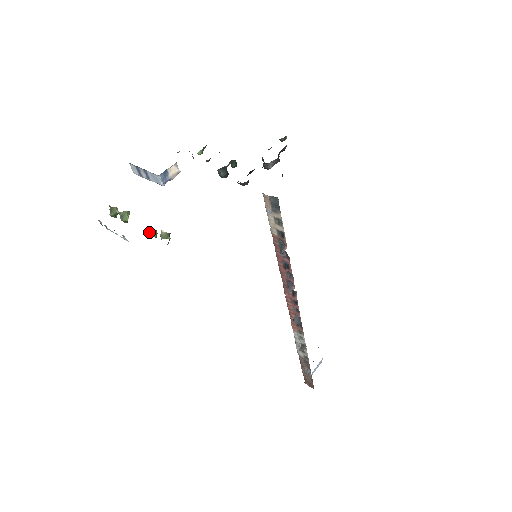
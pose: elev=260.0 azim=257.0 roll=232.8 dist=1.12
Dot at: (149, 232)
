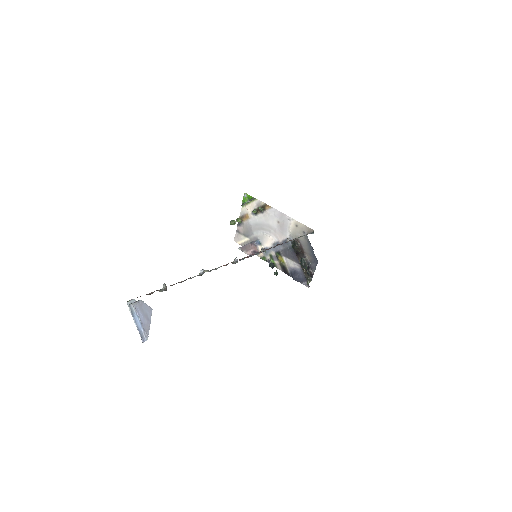
Dot at: (255, 209)
